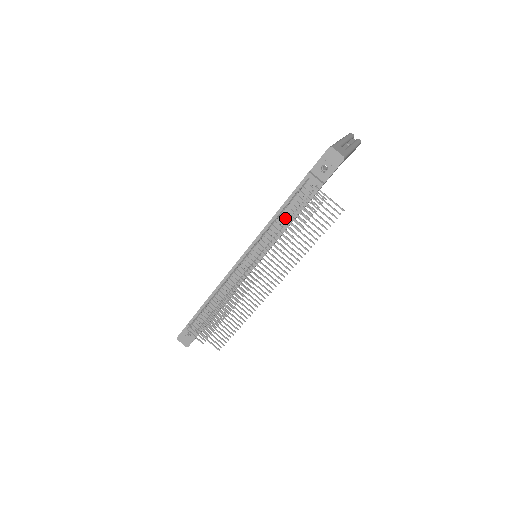
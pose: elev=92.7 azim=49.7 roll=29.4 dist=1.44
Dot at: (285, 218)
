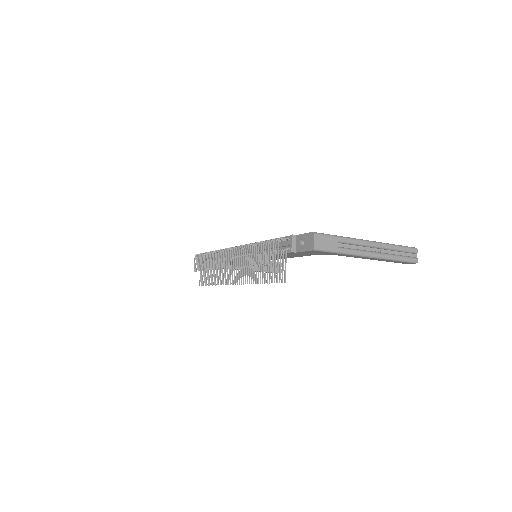
Dot at: (258, 248)
